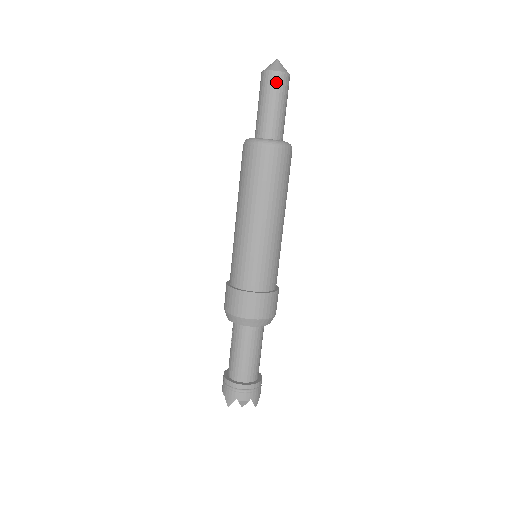
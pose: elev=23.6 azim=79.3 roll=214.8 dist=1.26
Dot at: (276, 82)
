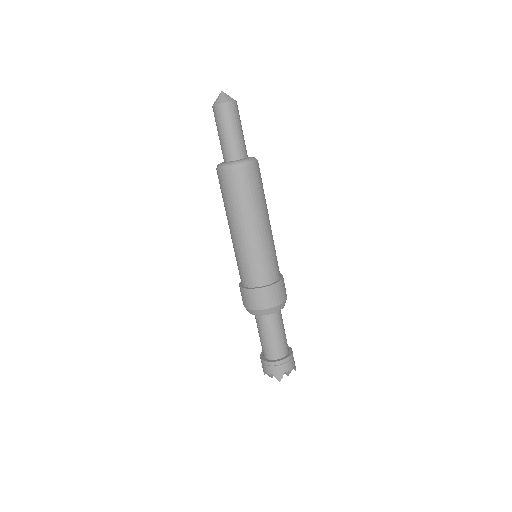
Dot at: (233, 111)
